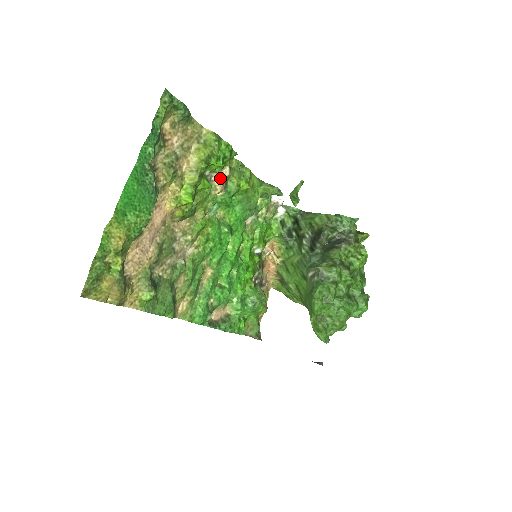
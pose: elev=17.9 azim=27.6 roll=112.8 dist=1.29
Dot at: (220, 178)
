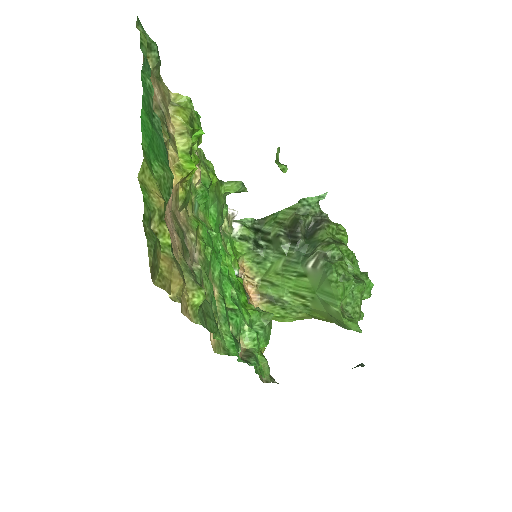
Dot at: occluded
